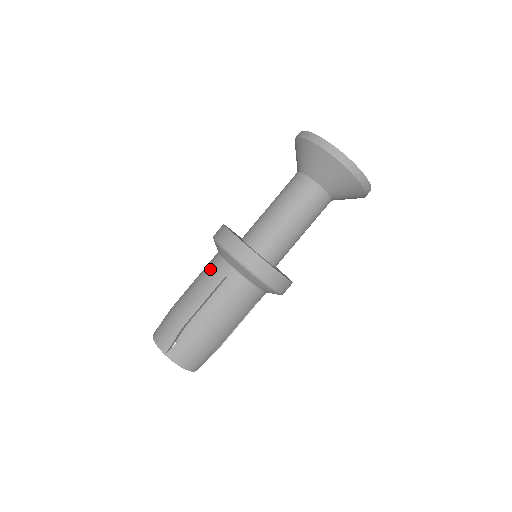
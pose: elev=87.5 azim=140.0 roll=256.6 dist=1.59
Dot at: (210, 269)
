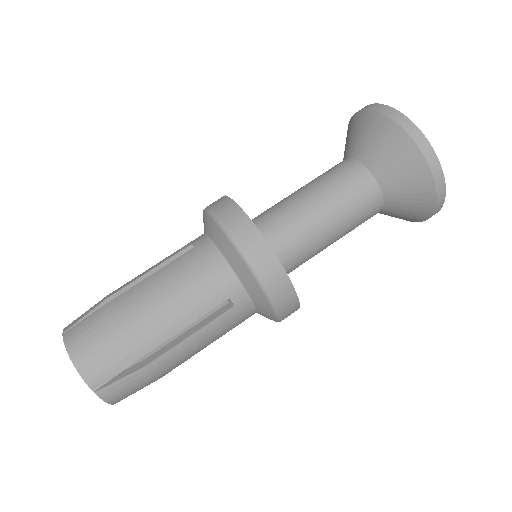
Dot at: occluded
